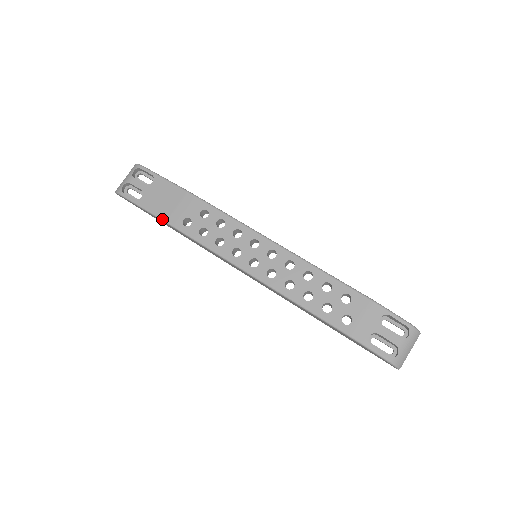
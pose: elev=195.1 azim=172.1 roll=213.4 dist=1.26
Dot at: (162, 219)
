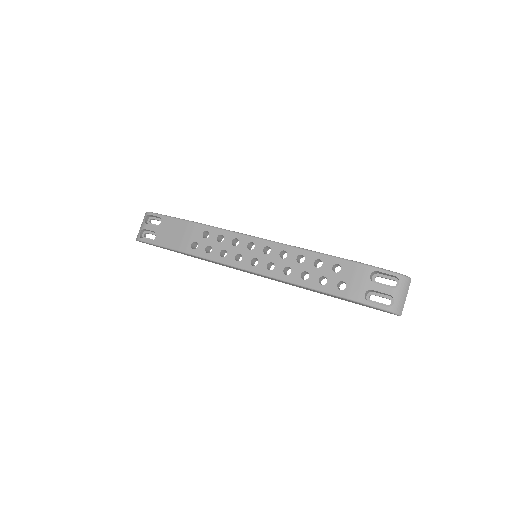
Dot at: (175, 249)
